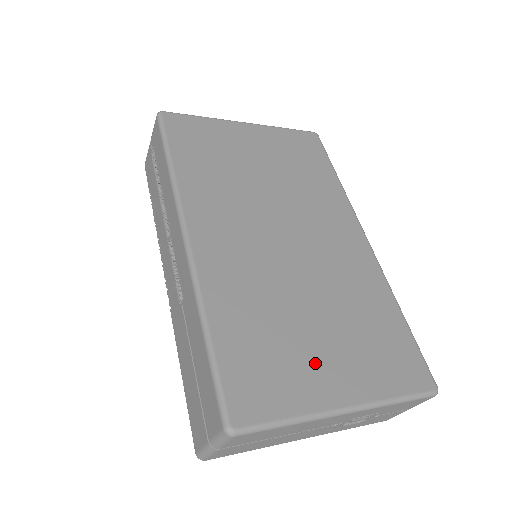
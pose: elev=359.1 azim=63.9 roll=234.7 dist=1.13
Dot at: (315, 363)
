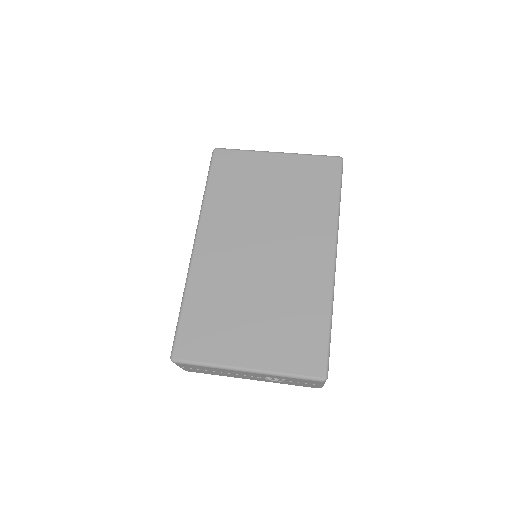
Dot at: (239, 337)
